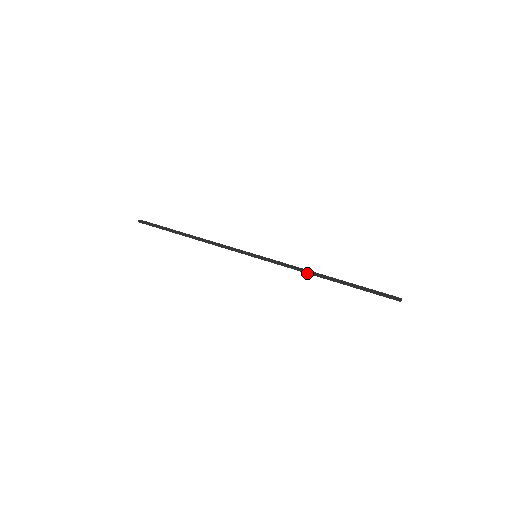
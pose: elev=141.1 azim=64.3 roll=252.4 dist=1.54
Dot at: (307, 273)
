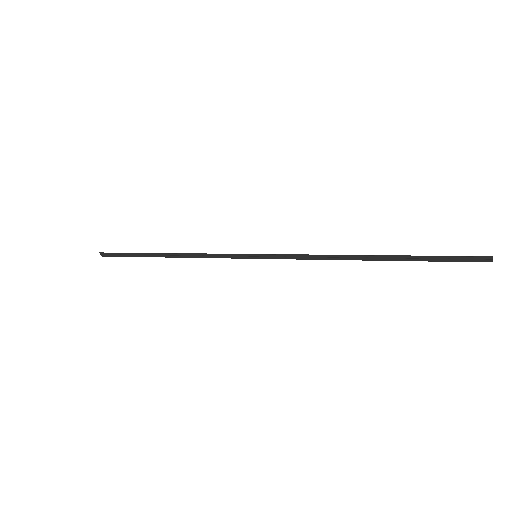
Dot at: (333, 255)
